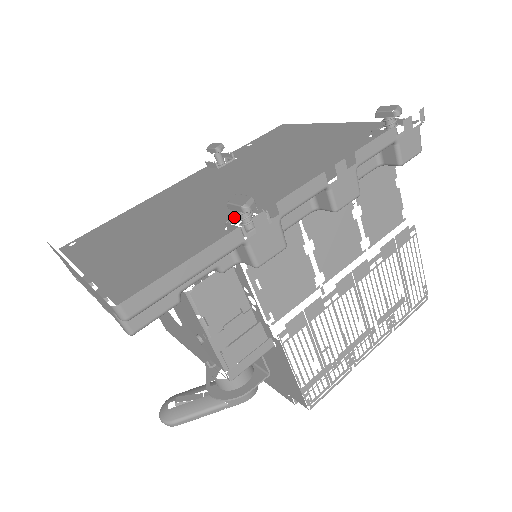
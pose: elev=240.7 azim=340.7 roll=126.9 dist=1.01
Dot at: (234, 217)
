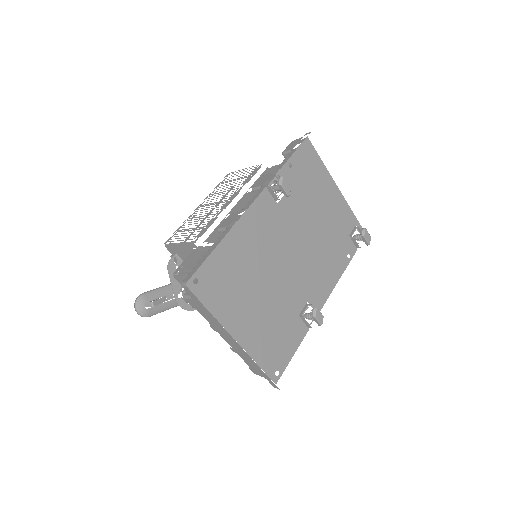
Dot at: (302, 304)
